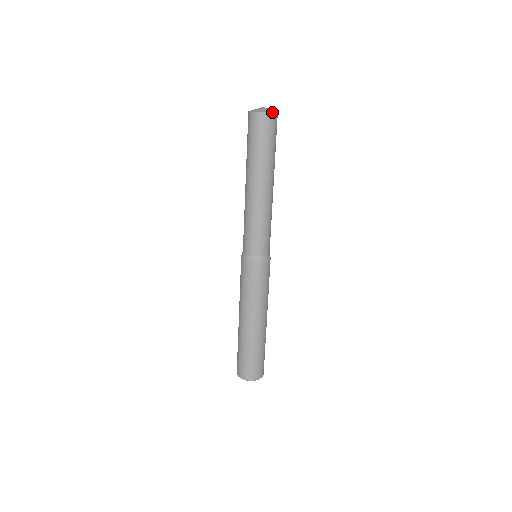
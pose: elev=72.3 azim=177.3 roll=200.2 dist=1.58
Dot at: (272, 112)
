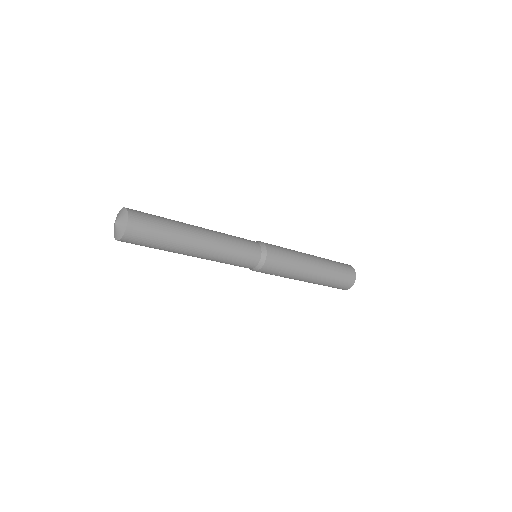
Dot at: (122, 235)
